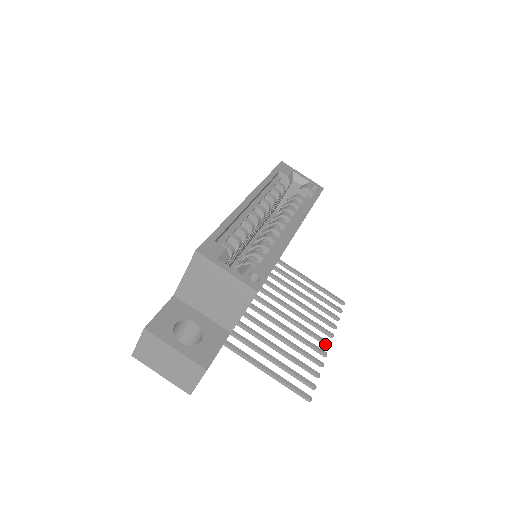
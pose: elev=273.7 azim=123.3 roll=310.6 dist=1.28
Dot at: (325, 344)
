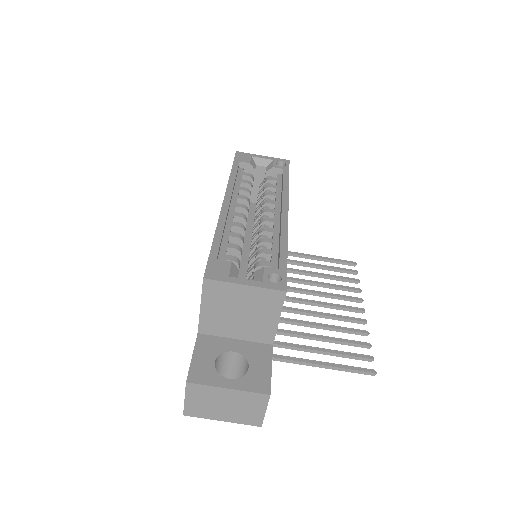
Dot at: (359, 312)
